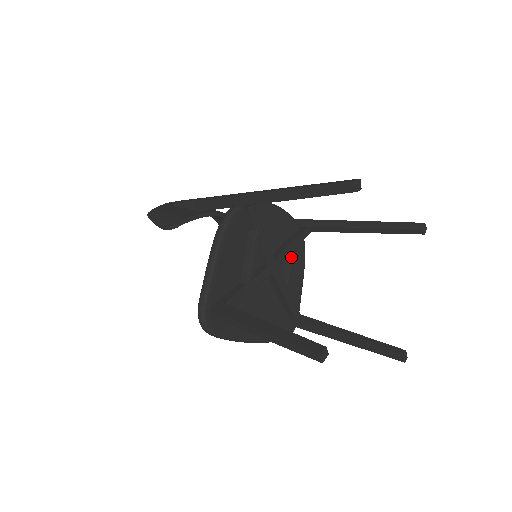
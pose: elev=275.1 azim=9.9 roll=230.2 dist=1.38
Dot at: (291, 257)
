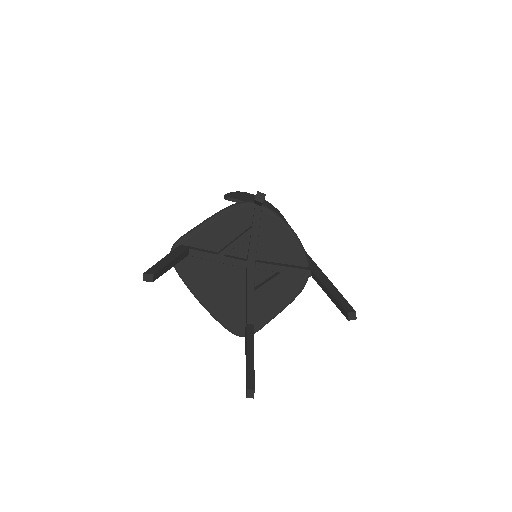
Dot at: (275, 276)
